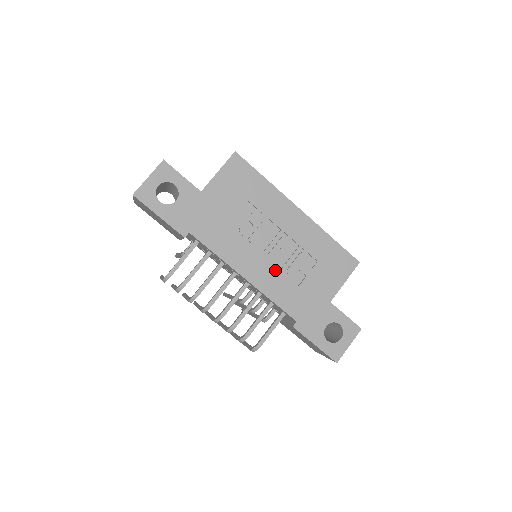
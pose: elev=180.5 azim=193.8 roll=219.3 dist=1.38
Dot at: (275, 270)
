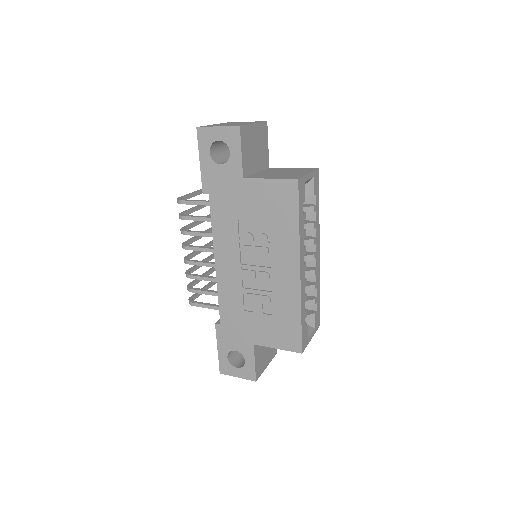
Dot at: (239, 283)
